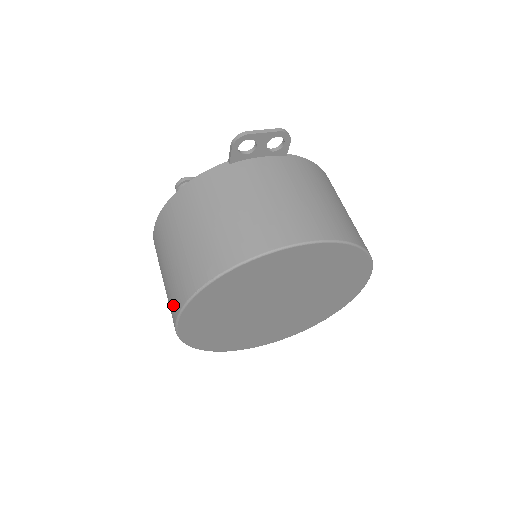
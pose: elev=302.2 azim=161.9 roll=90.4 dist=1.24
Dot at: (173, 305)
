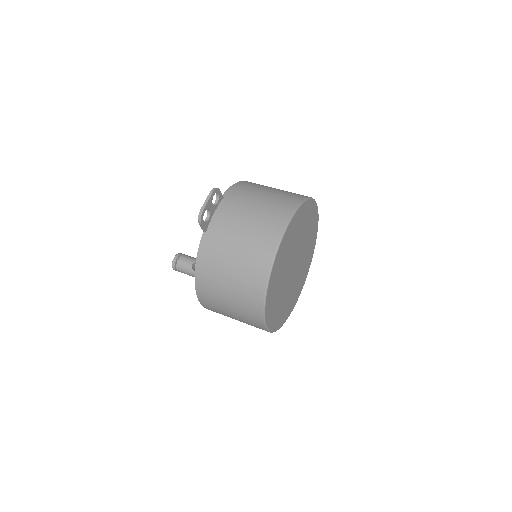
Dot at: (255, 322)
